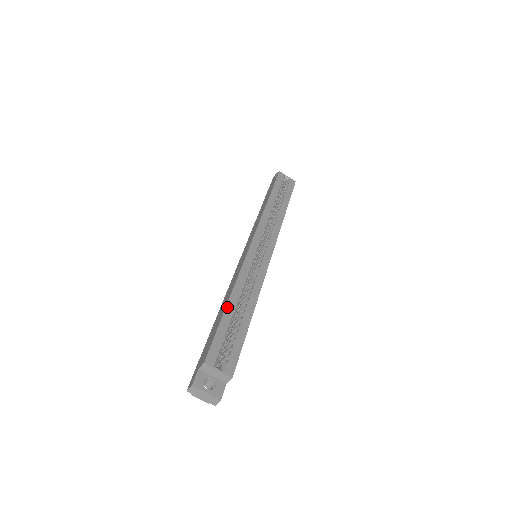
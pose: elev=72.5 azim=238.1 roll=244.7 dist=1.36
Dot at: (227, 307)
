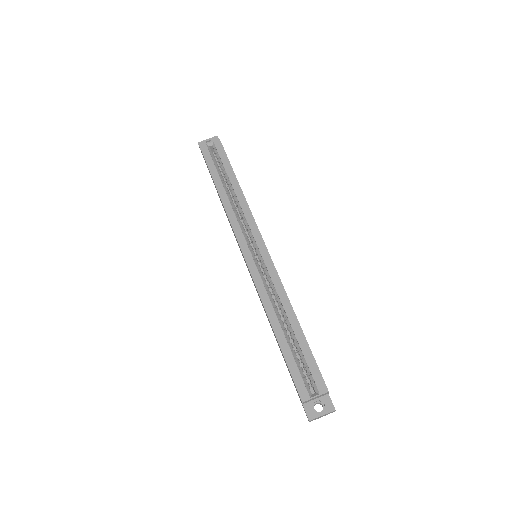
Dot at: (277, 338)
